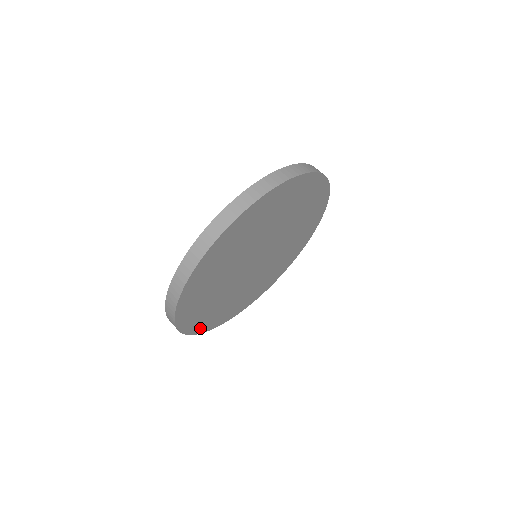
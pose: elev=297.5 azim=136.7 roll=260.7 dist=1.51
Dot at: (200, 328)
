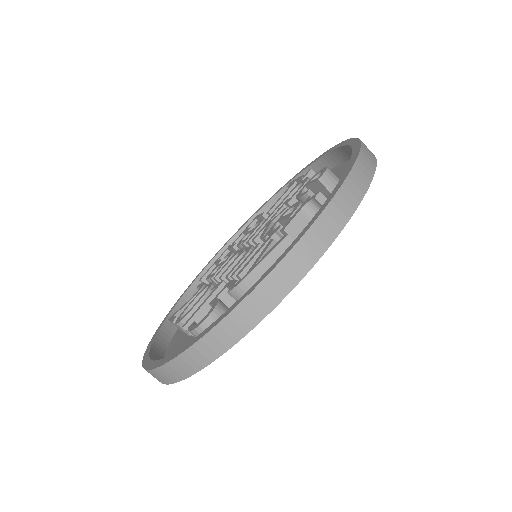
Dot at: occluded
